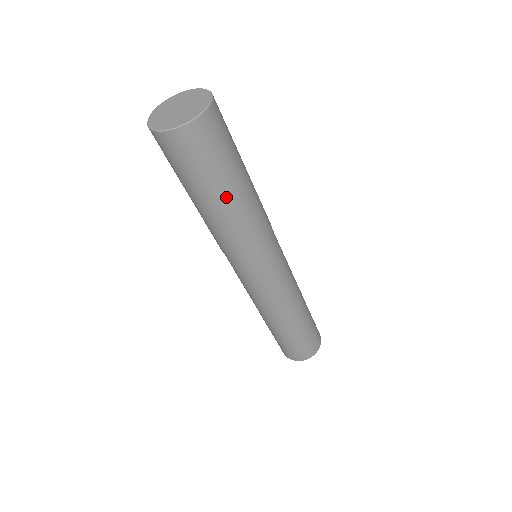
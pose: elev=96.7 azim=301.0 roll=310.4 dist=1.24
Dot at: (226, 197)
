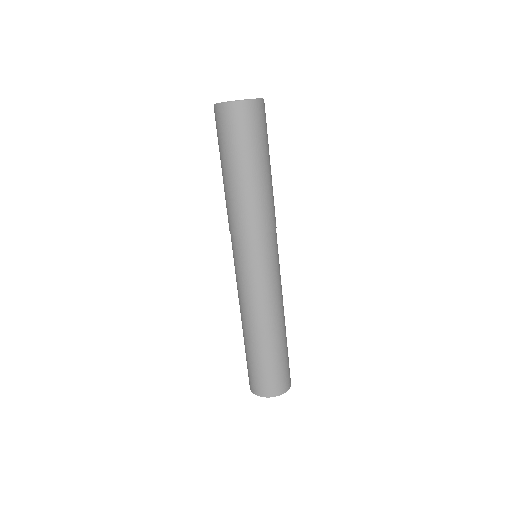
Dot at: (258, 170)
